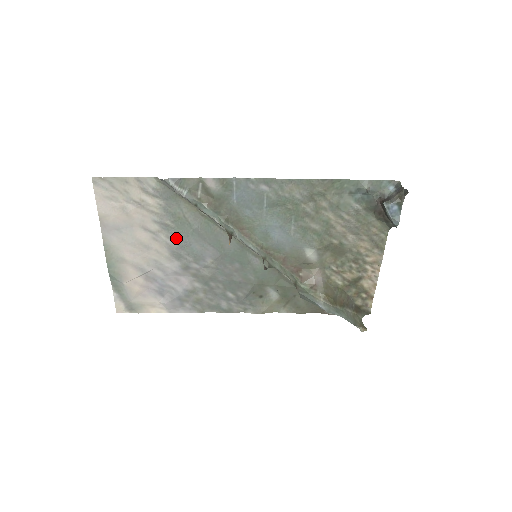
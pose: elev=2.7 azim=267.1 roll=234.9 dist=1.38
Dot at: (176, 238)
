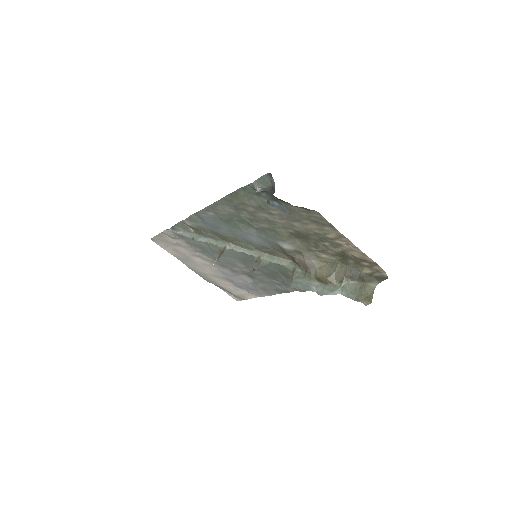
Dot at: (211, 257)
